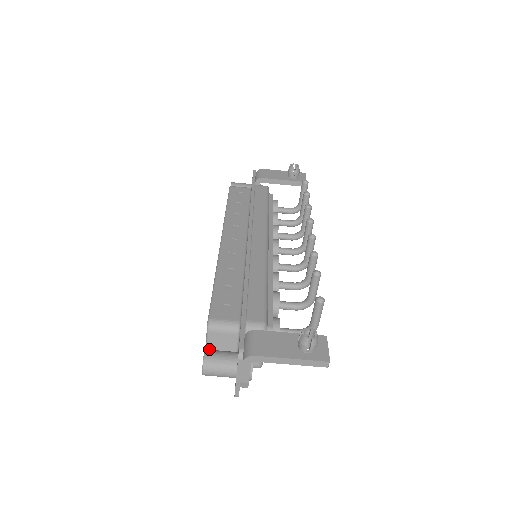
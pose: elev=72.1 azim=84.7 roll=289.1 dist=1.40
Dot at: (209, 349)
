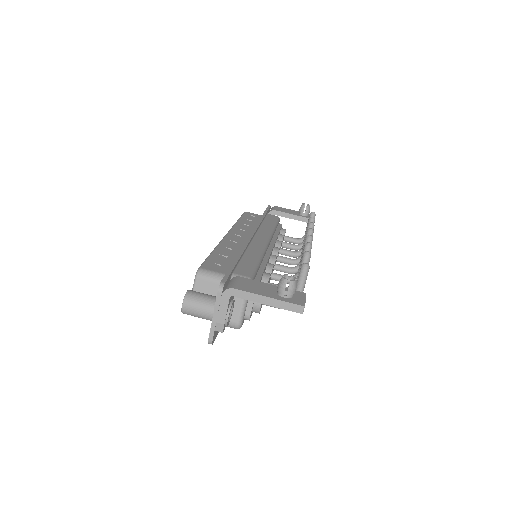
Dot at: occluded
